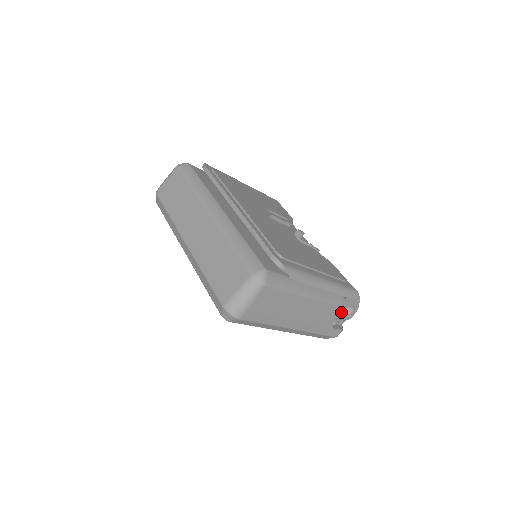
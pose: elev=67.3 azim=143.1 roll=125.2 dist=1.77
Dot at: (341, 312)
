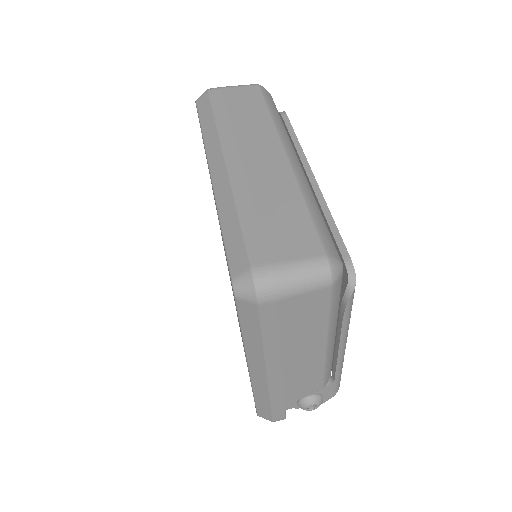
Dot at: (309, 395)
